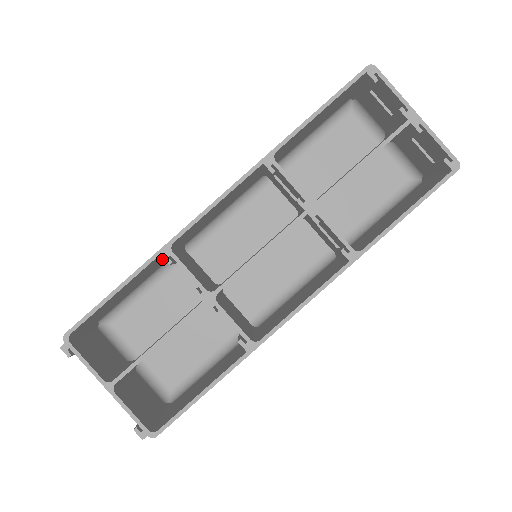
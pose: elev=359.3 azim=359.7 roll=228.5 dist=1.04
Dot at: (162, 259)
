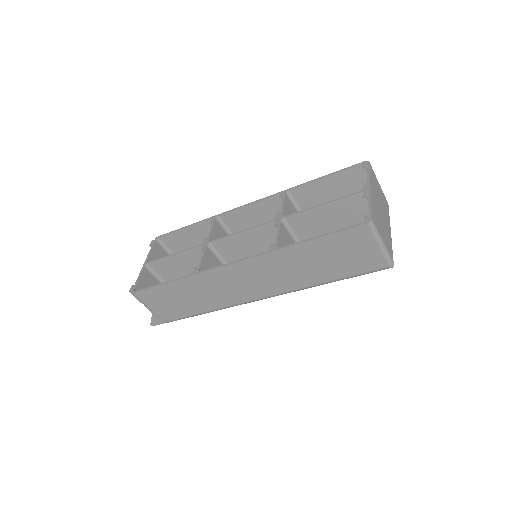
Dot at: occluded
